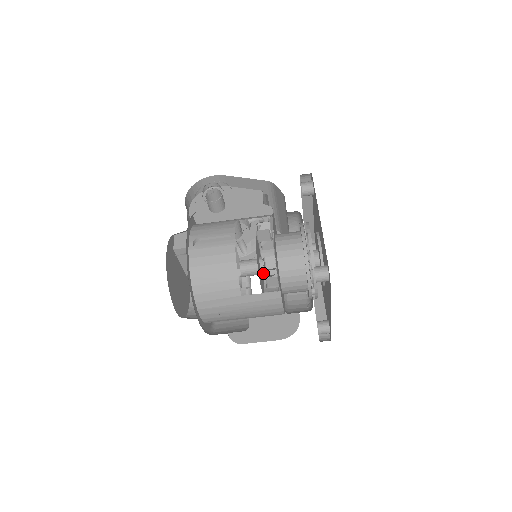
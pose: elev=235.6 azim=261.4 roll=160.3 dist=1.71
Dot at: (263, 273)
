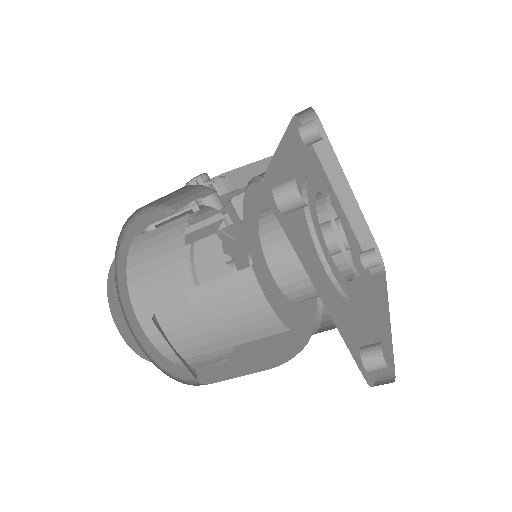
Dot at: occluded
